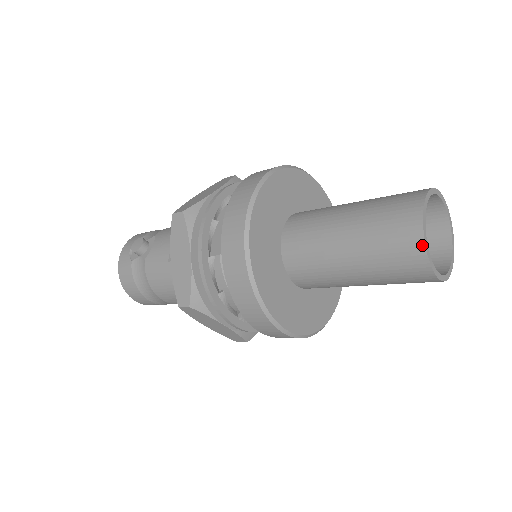
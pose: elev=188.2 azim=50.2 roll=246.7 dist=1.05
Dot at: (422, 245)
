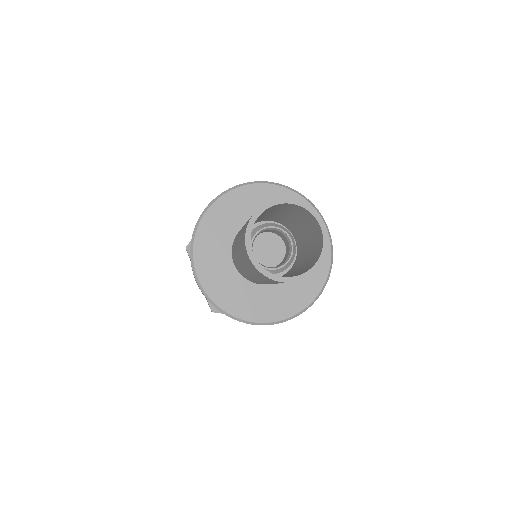
Dot at: (253, 265)
